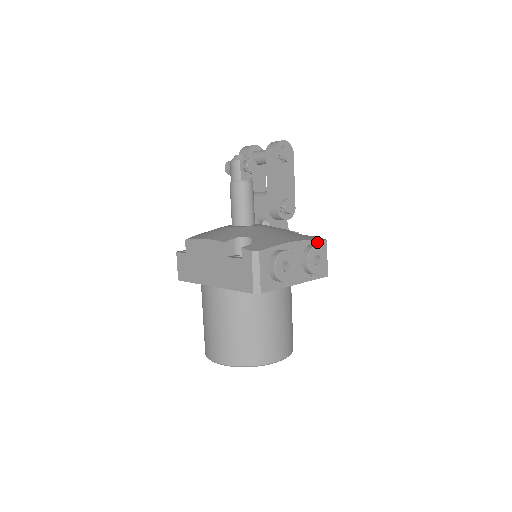
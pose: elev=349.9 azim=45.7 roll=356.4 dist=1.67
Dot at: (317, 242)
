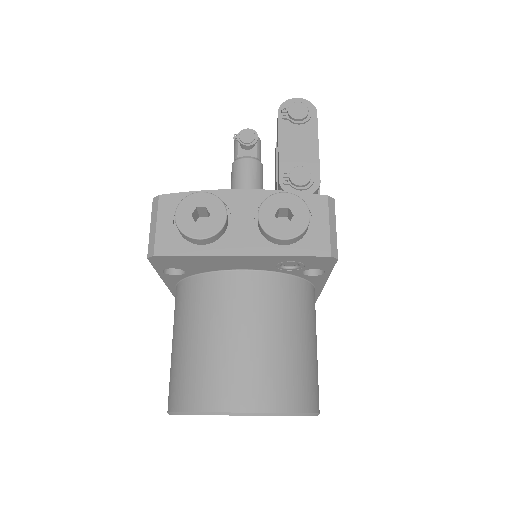
Dot at: (300, 196)
